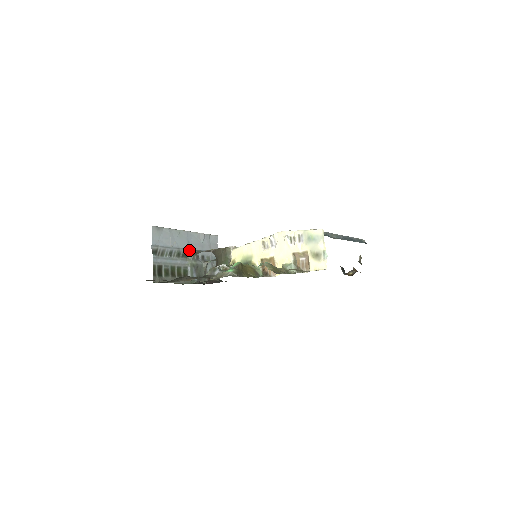
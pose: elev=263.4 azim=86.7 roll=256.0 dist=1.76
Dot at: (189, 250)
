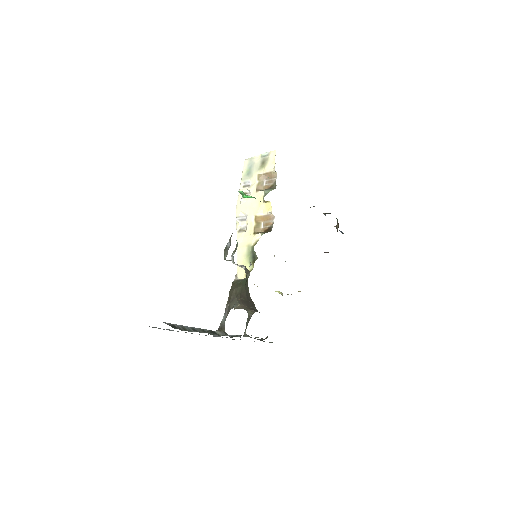
Dot at: occluded
